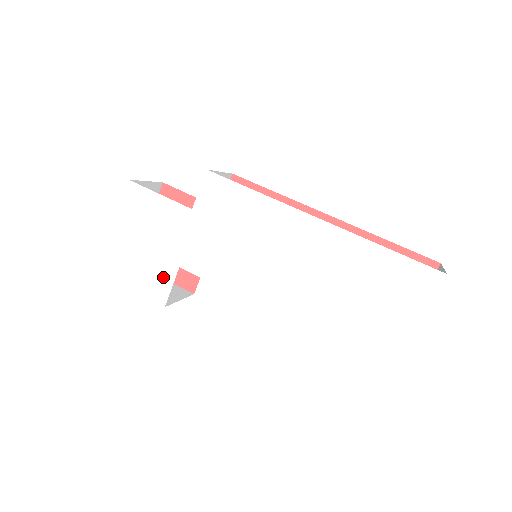
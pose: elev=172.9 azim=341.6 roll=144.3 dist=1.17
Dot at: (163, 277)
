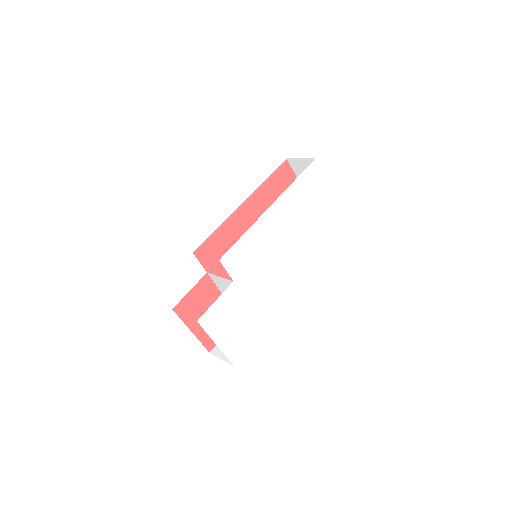
Dot at: (256, 319)
